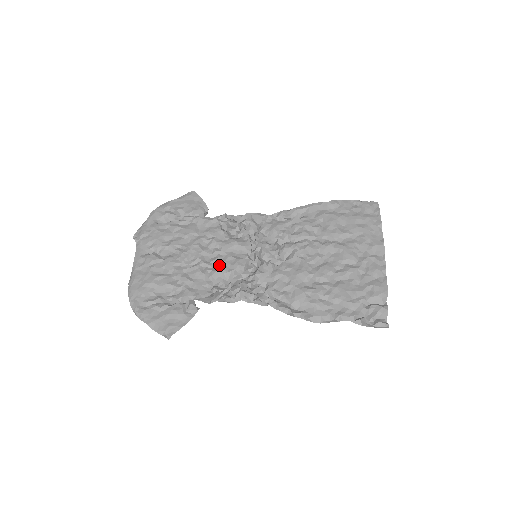
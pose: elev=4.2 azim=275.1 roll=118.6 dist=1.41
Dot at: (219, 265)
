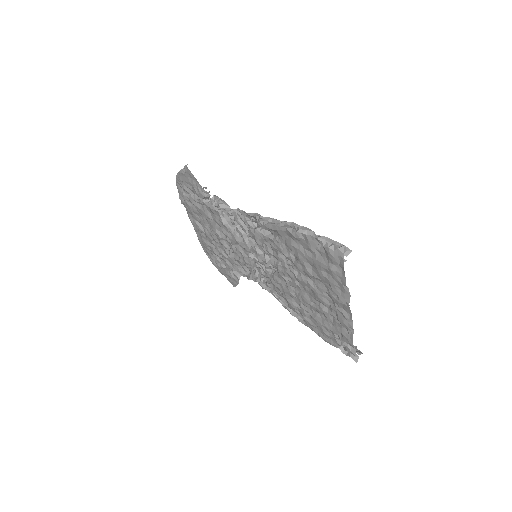
Dot at: (236, 254)
